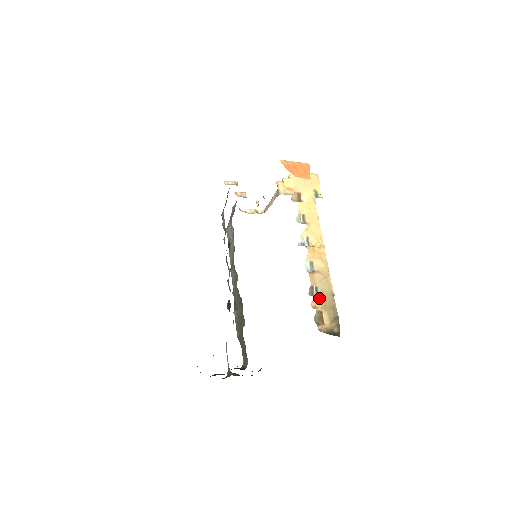
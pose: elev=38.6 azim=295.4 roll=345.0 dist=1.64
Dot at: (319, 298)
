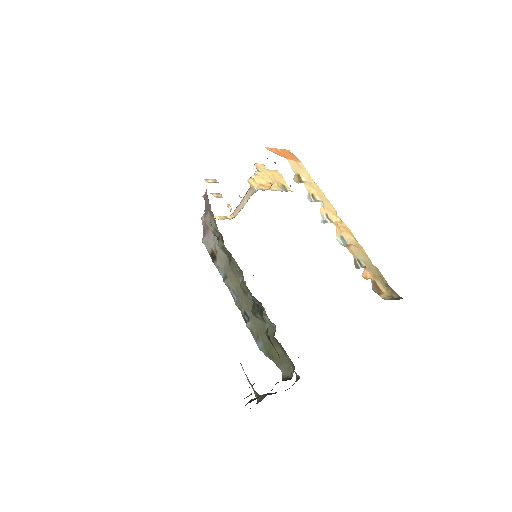
Dot at: (367, 269)
